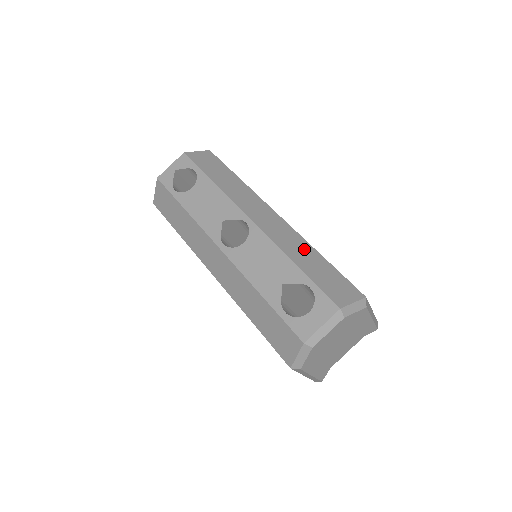
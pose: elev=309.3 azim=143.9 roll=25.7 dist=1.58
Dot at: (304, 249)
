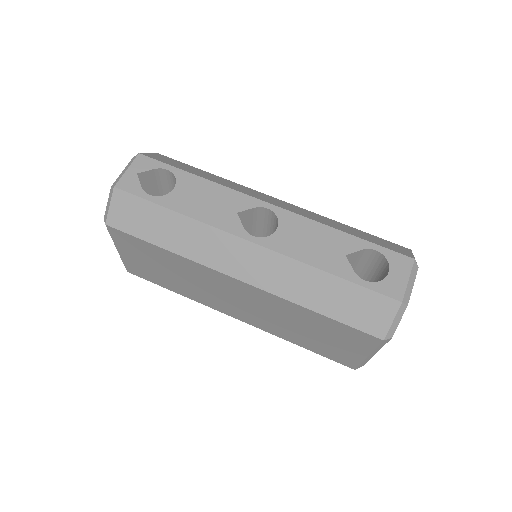
Dot at: (334, 222)
